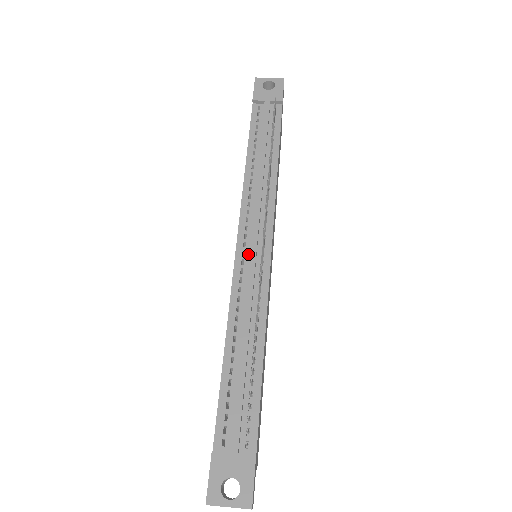
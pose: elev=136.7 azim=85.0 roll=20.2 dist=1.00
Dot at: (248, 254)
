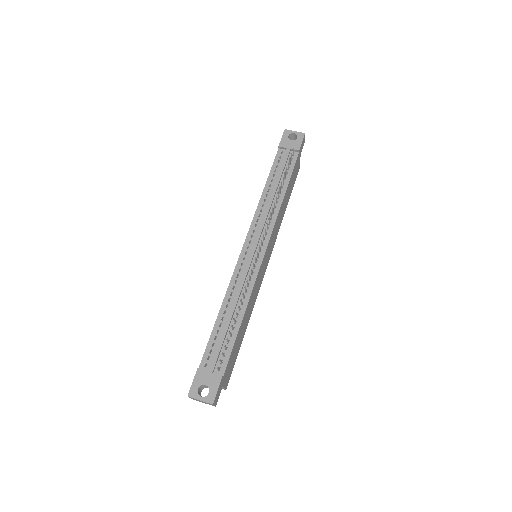
Dot at: (249, 254)
